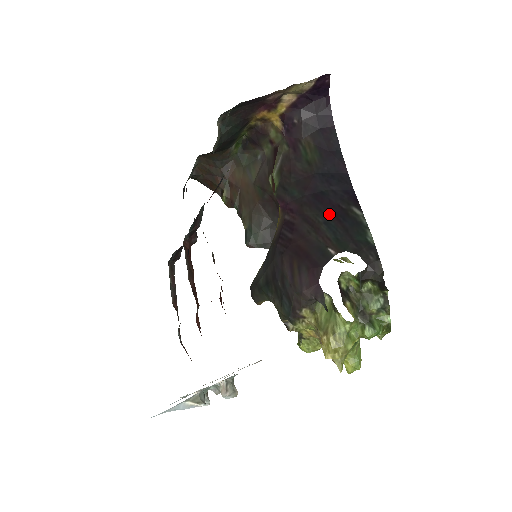
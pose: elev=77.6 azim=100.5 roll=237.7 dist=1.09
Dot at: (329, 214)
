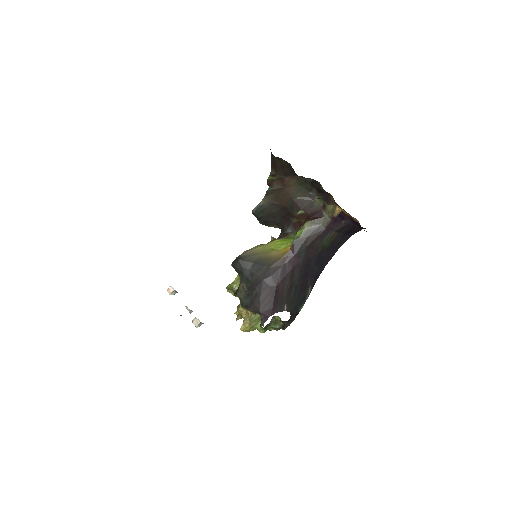
Dot at: (301, 283)
